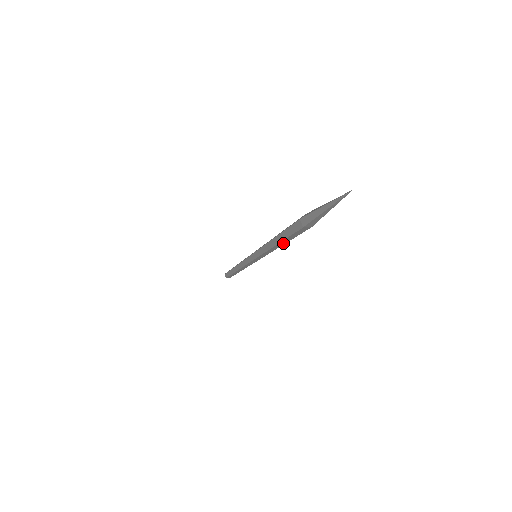
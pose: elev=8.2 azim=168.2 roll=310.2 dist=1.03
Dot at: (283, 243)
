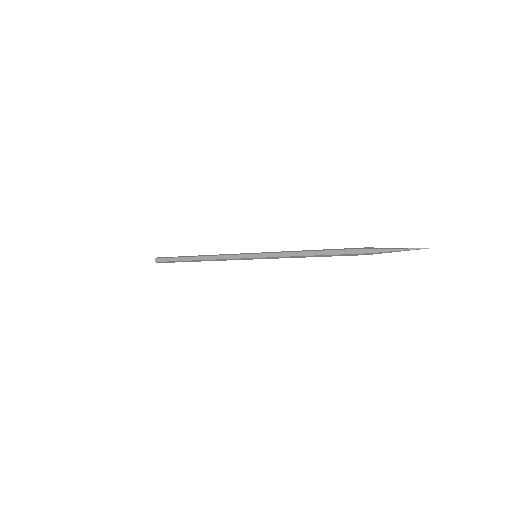
Dot at: (319, 256)
